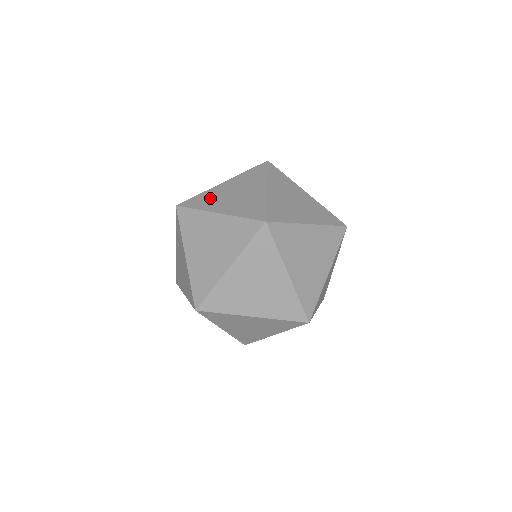
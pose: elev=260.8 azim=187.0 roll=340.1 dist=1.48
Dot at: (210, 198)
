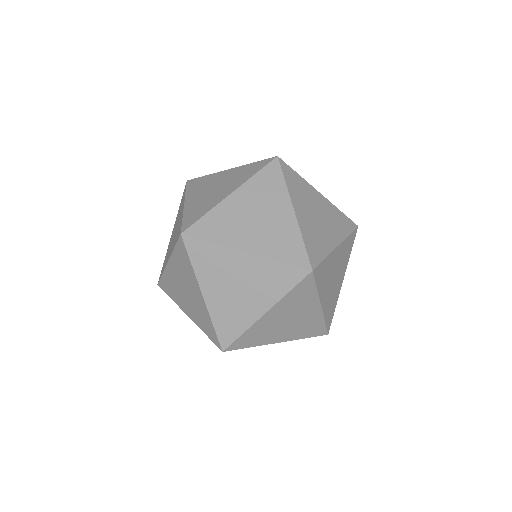
Dot at: (225, 223)
